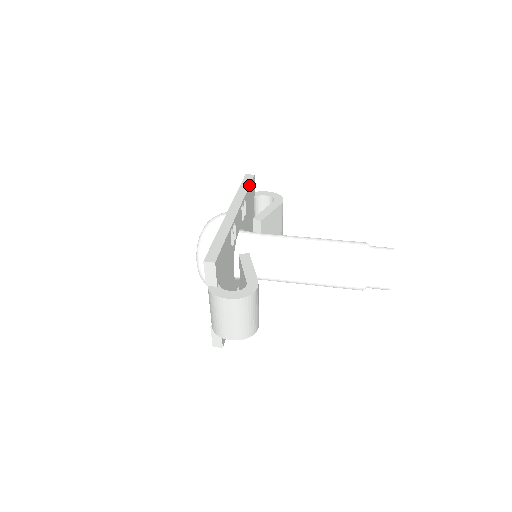
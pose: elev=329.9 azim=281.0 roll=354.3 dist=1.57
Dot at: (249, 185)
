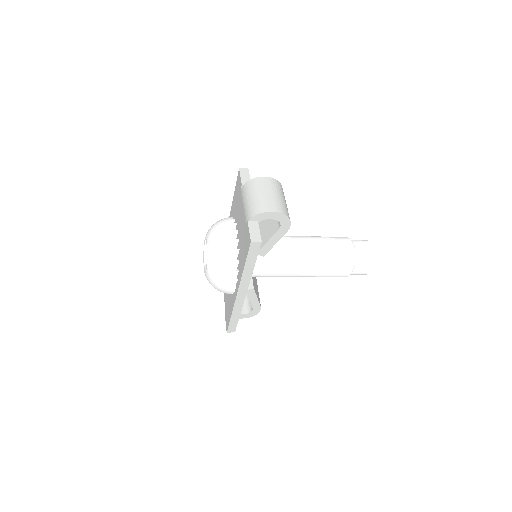
Dot at: occluded
